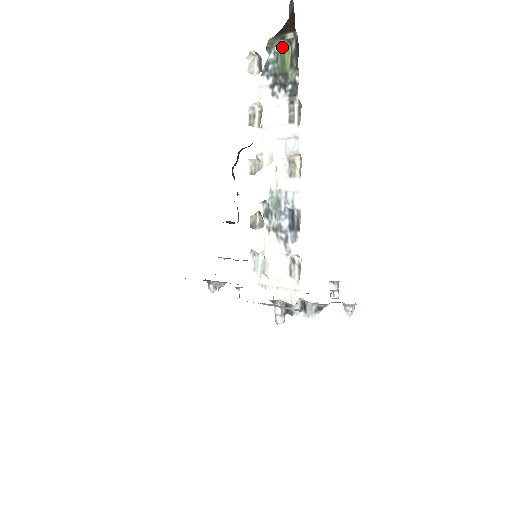
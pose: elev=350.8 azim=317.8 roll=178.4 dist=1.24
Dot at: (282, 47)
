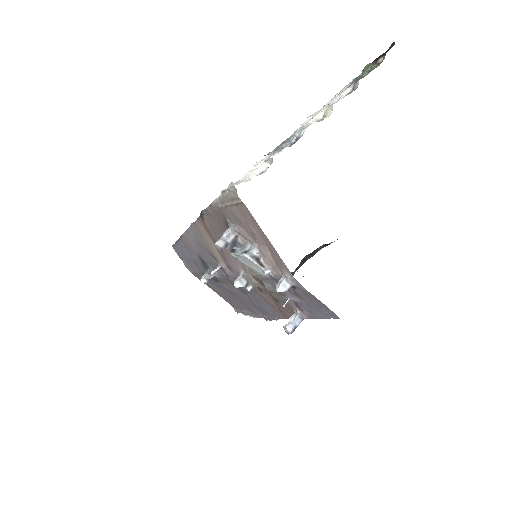
Dot at: (372, 67)
